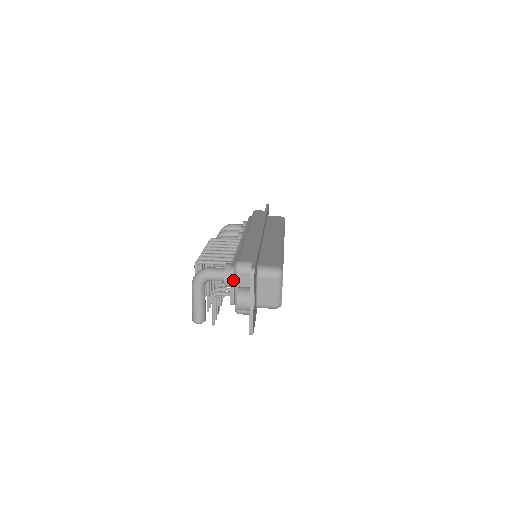
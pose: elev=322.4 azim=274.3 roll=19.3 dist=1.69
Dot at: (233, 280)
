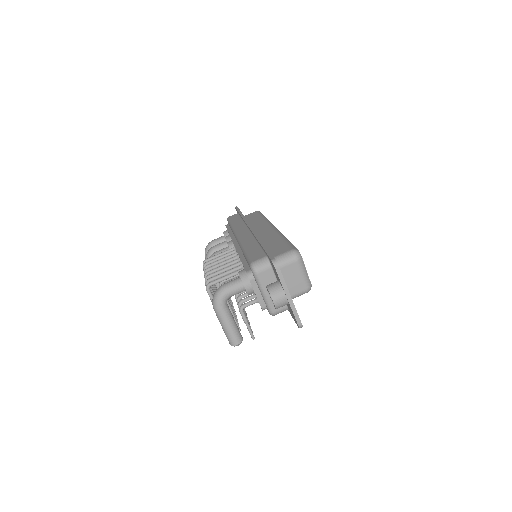
Dot at: (255, 284)
